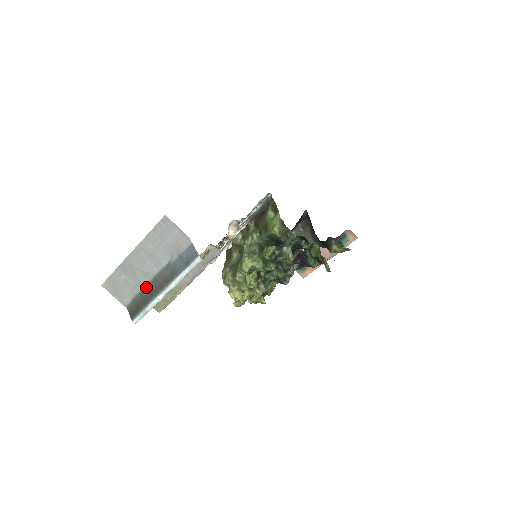
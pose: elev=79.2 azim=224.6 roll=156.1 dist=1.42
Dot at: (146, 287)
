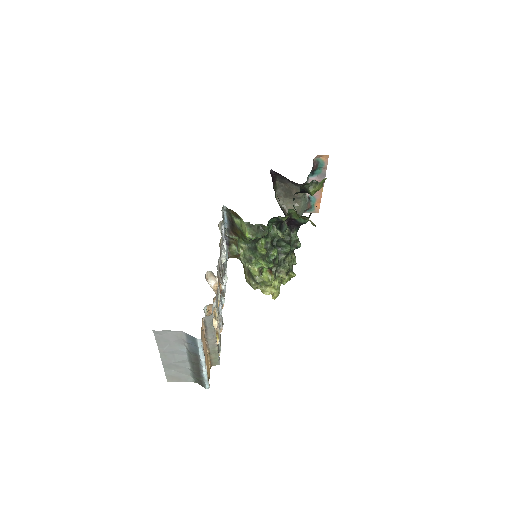
Dot at: (191, 368)
